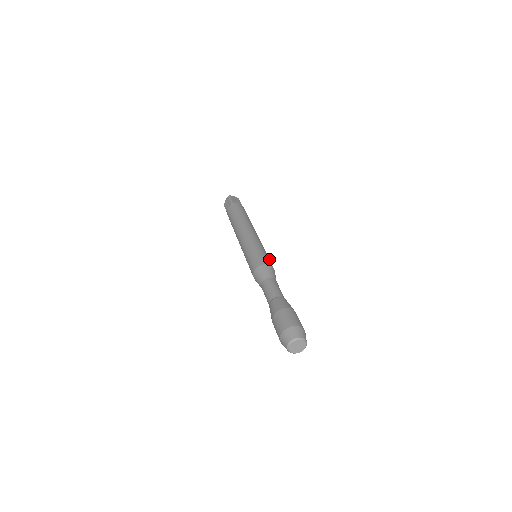
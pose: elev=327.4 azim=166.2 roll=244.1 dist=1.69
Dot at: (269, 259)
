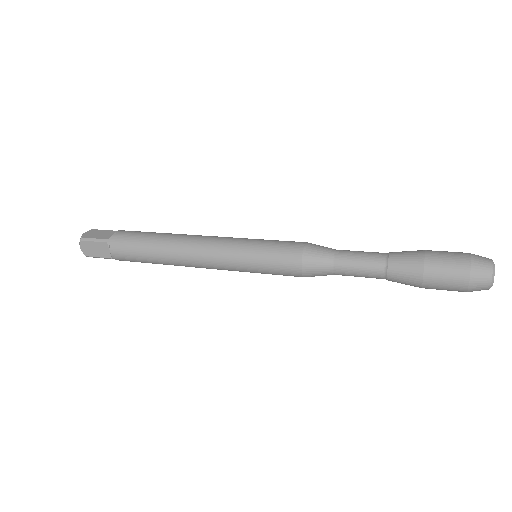
Dot at: (282, 241)
